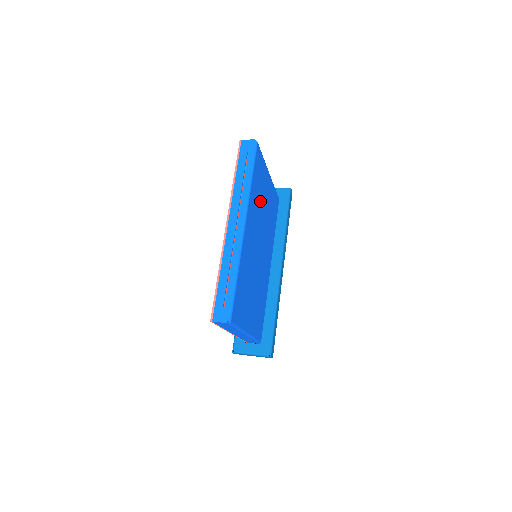
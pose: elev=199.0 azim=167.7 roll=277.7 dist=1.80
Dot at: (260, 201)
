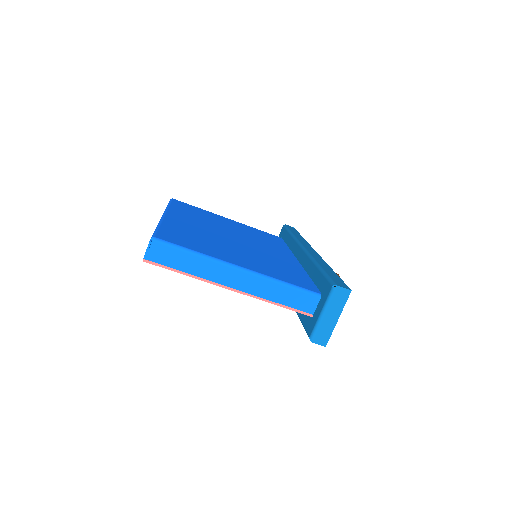
Dot at: occluded
